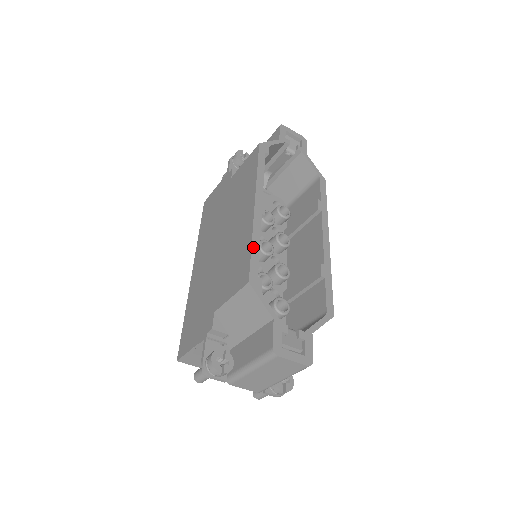
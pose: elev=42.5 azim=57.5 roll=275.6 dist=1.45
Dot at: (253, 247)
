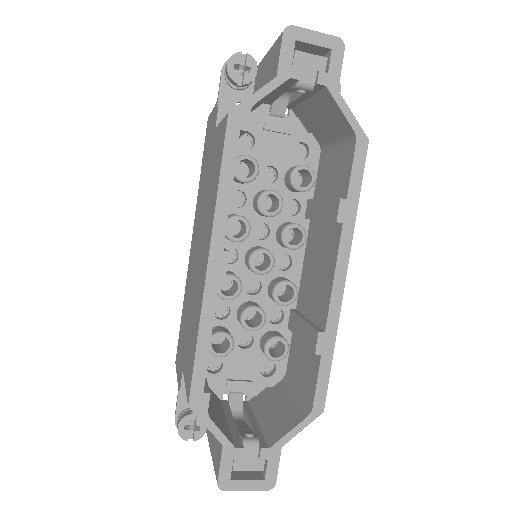
Dot at: (199, 347)
